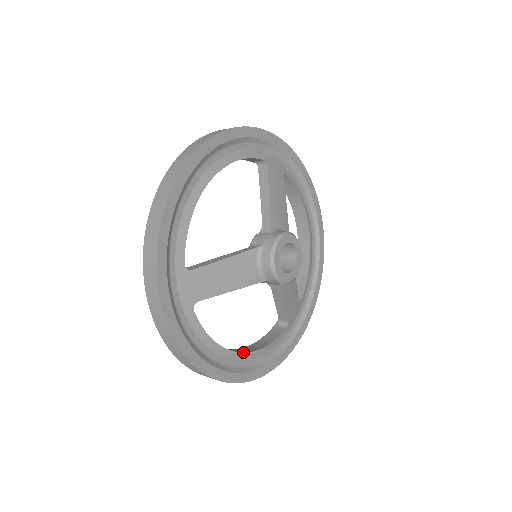
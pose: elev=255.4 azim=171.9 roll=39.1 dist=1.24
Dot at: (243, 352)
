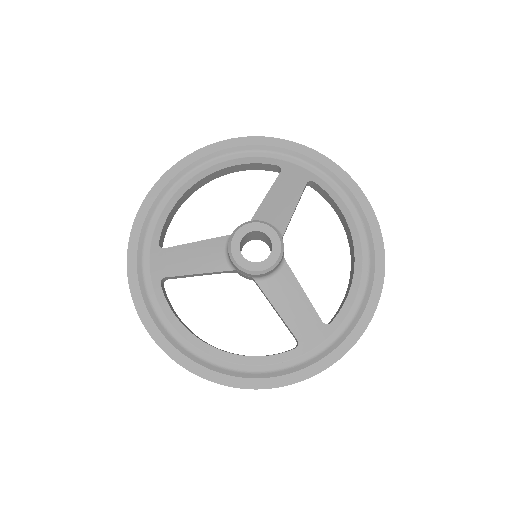
Dot at: occluded
